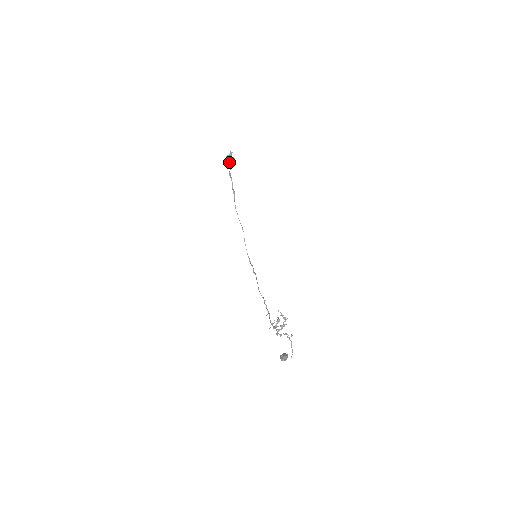
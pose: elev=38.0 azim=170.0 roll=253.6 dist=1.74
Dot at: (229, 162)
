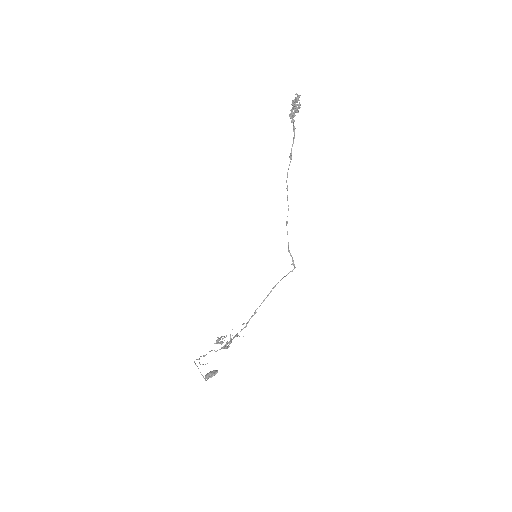
Dot at: (292, 111)
